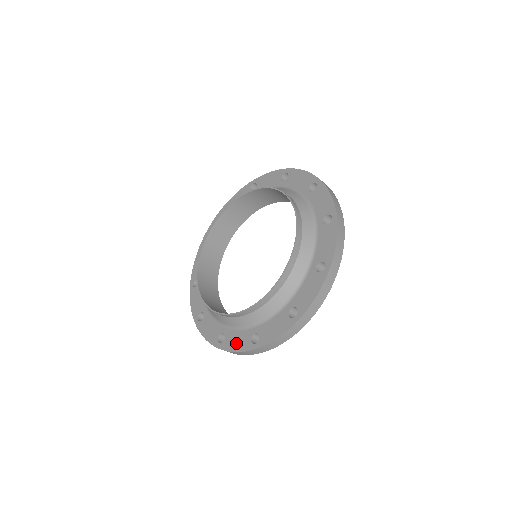
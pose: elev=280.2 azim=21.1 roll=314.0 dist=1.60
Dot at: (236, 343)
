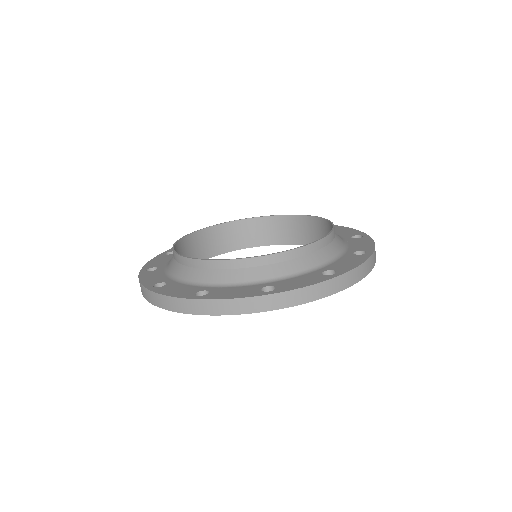
Dot at: (150, 277)
